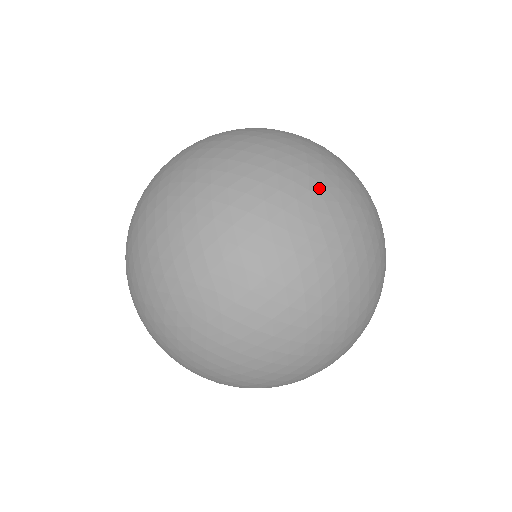
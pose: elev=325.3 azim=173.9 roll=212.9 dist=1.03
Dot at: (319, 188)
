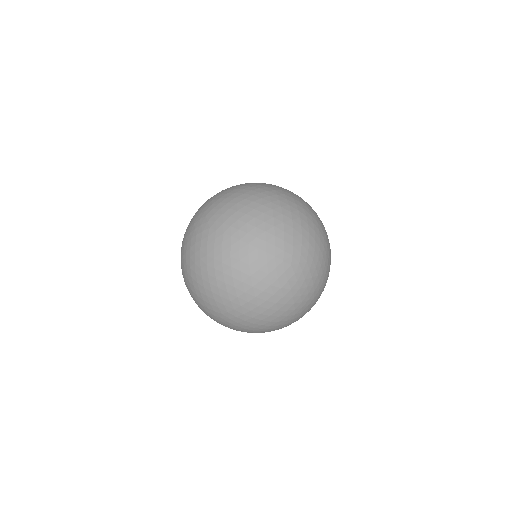
Dot at: (289, 258)
